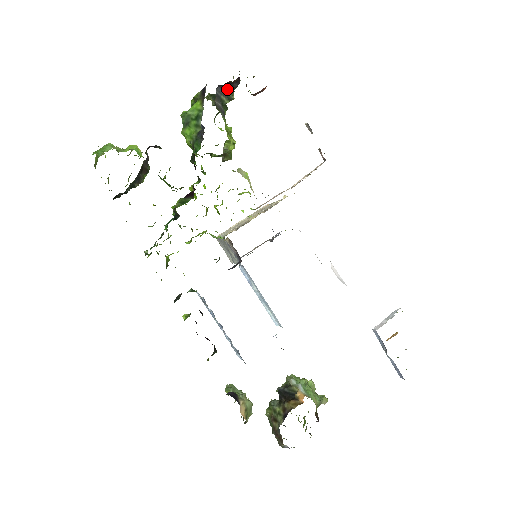
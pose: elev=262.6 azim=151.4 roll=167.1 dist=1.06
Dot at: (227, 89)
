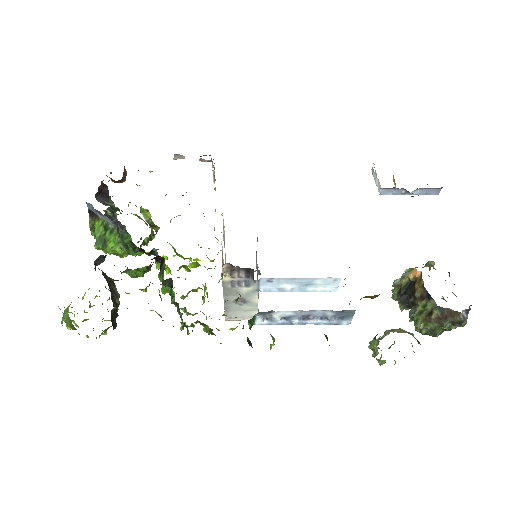
Dot at: (104, 197)
